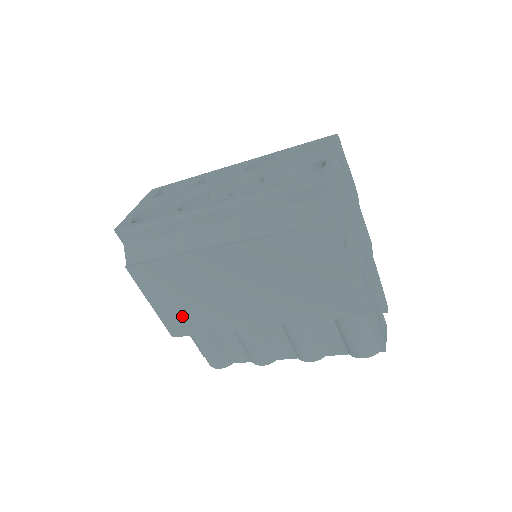
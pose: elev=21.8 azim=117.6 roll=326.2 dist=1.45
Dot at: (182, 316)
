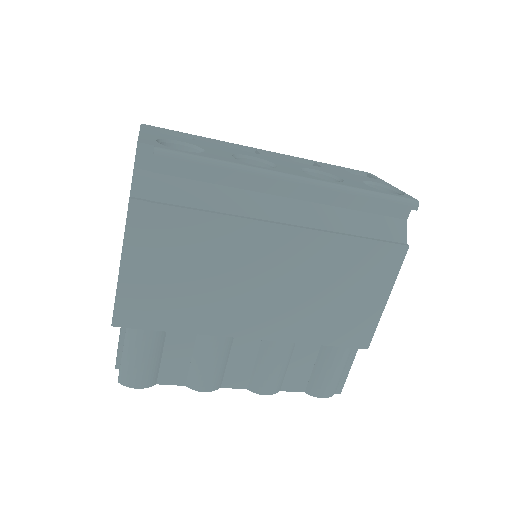
Dot at: (156, 298)
